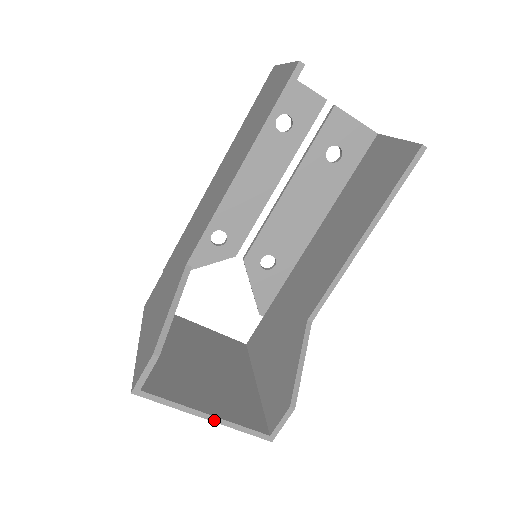
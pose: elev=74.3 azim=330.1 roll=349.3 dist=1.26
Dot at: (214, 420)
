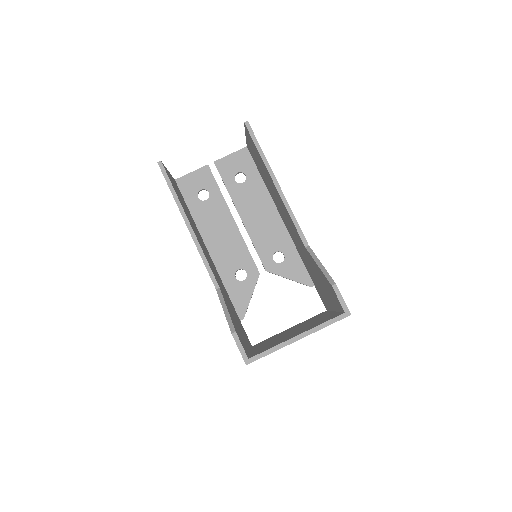
Dot at: (304, 336)
